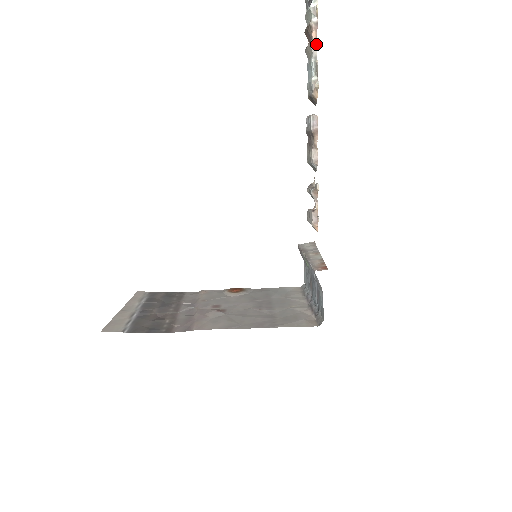
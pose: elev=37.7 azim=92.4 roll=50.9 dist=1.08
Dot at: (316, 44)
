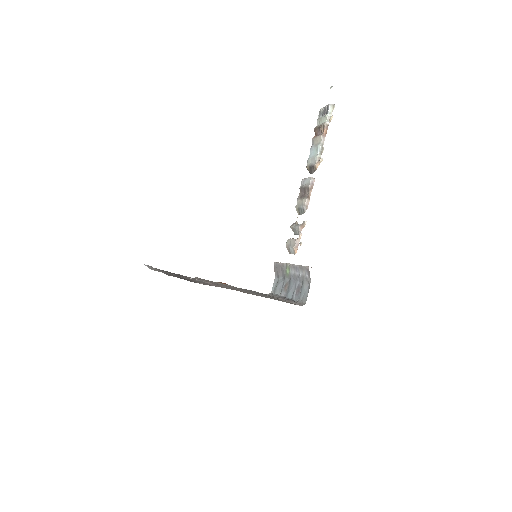
Dot at: occluded
